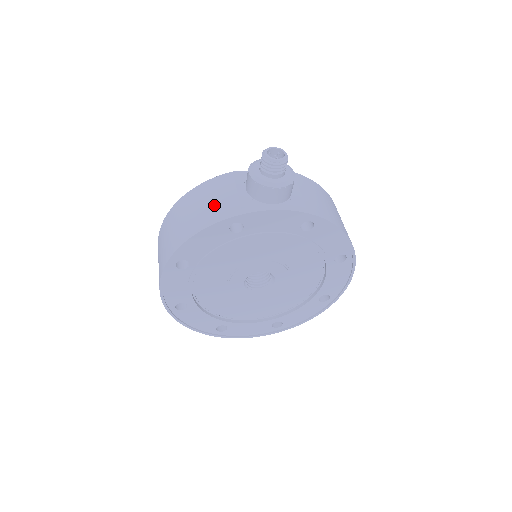
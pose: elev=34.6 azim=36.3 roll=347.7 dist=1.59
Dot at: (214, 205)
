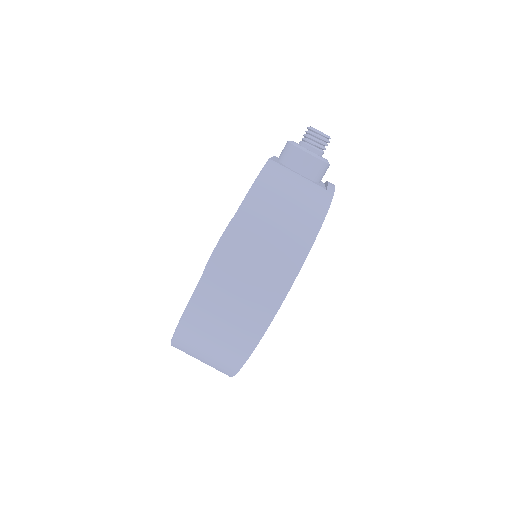
Dot at: (305, 193)
